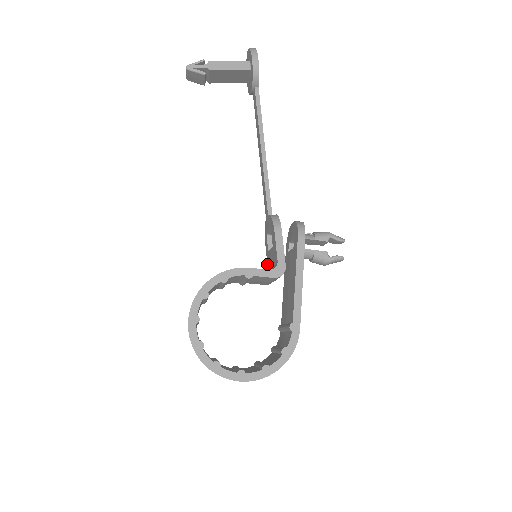
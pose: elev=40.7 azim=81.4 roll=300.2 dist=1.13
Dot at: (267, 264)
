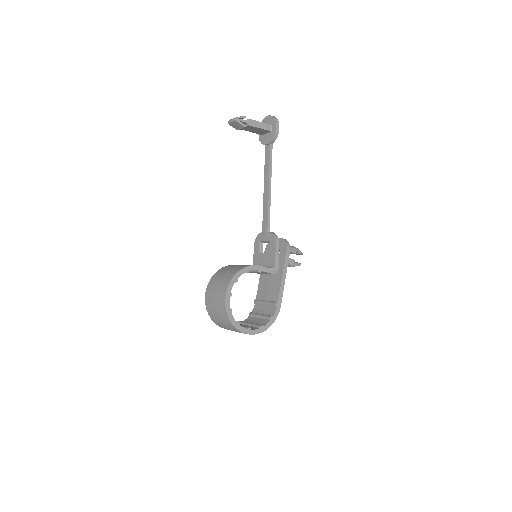
Dot at: (253, 260)
